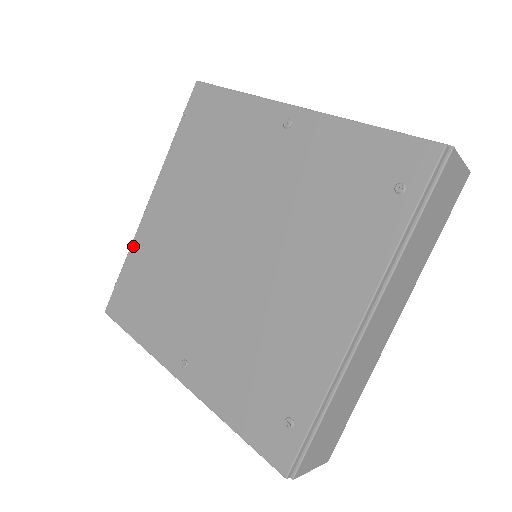
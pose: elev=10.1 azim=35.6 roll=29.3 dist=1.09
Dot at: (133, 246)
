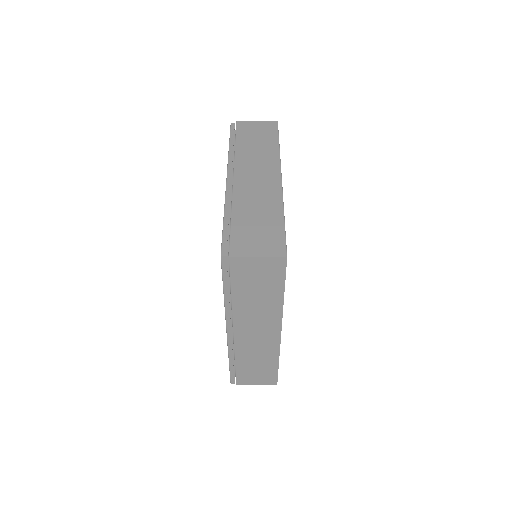
Dot at: occluded
